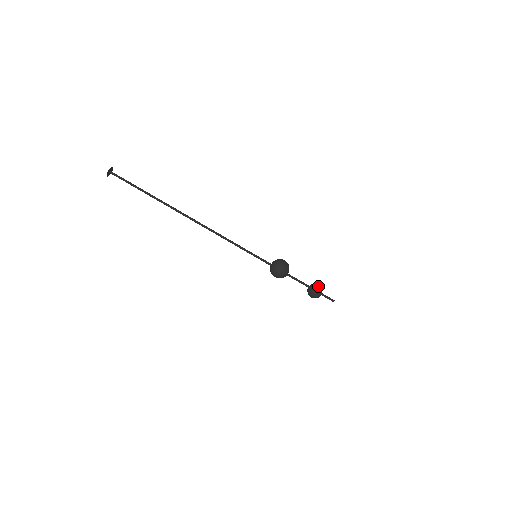
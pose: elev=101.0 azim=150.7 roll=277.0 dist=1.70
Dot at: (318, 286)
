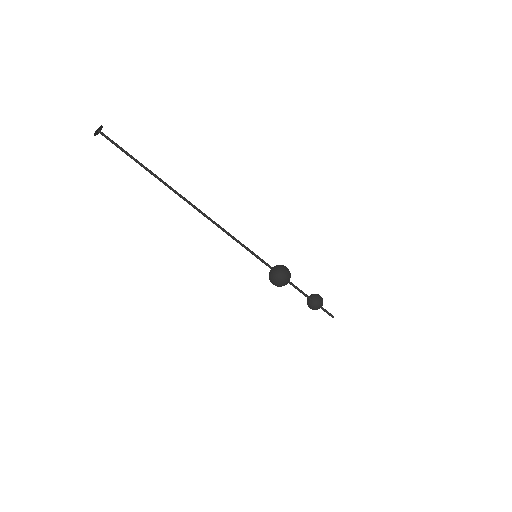
Dot at: (319, 299)
